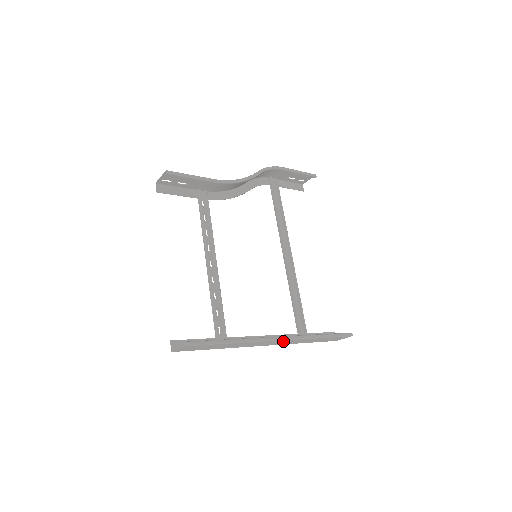
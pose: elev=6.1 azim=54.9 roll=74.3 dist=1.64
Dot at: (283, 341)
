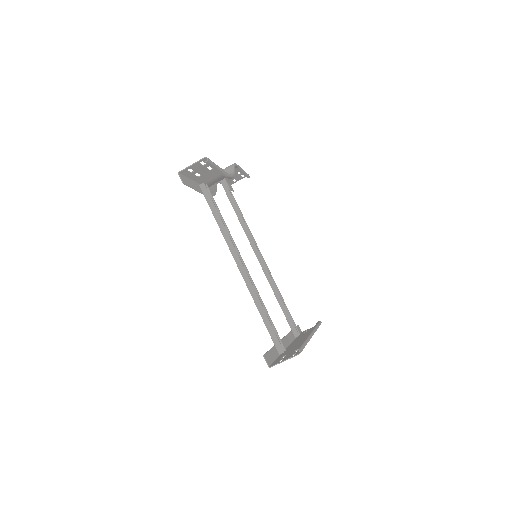
Dot at: occluded
